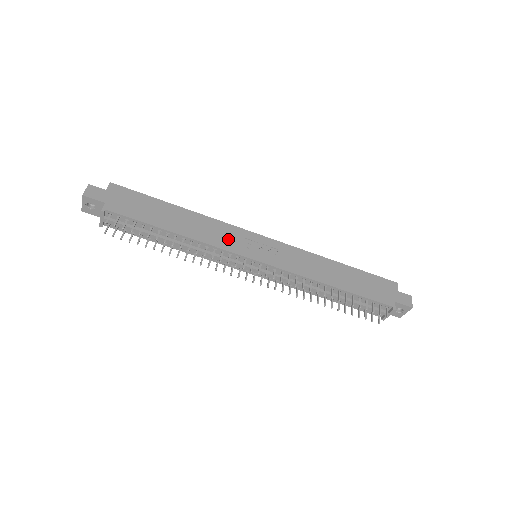
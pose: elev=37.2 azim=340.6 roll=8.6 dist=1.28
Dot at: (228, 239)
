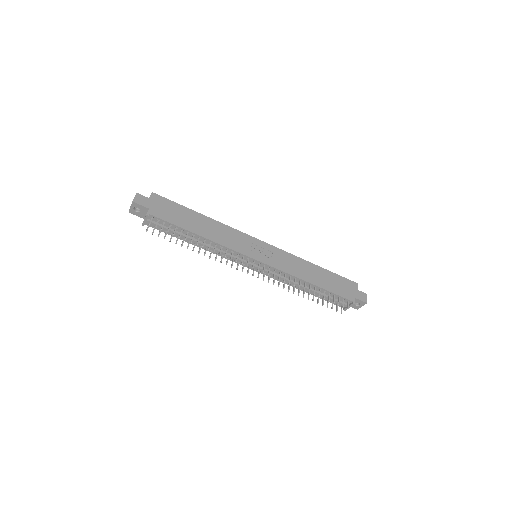
Dot at: (237, 242)
